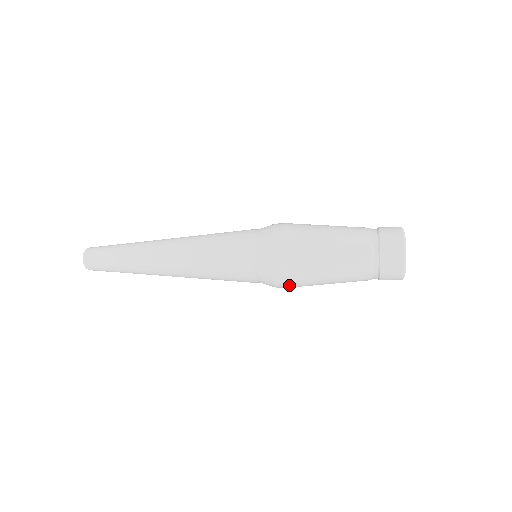
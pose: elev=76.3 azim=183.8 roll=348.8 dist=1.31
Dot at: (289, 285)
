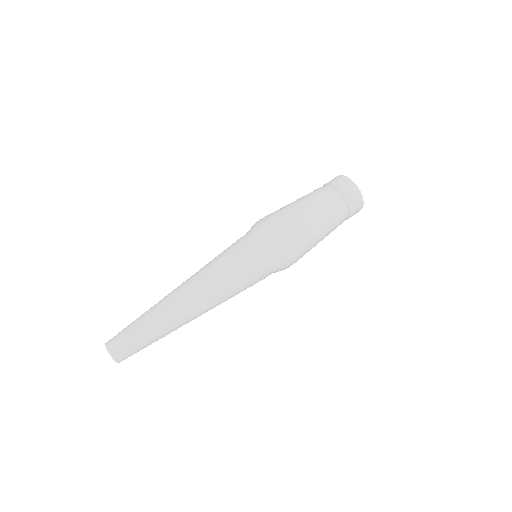
Dot at: (297, 257)
